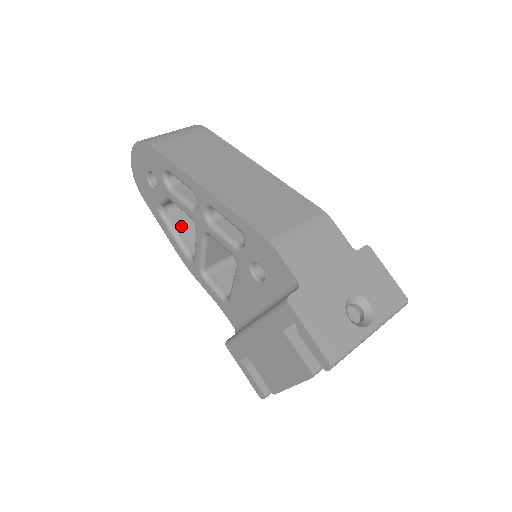
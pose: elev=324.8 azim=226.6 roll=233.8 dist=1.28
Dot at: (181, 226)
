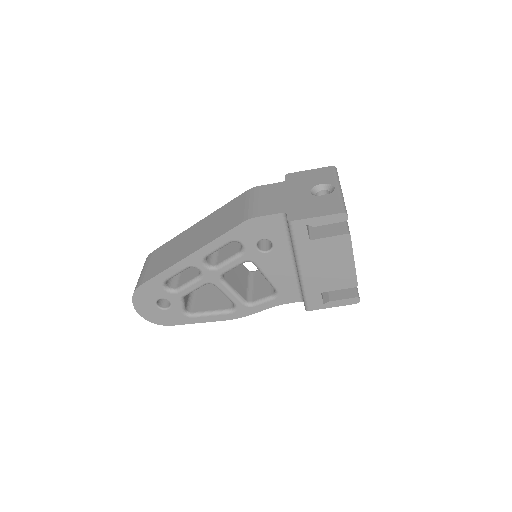
Dot at: (207, 307)
